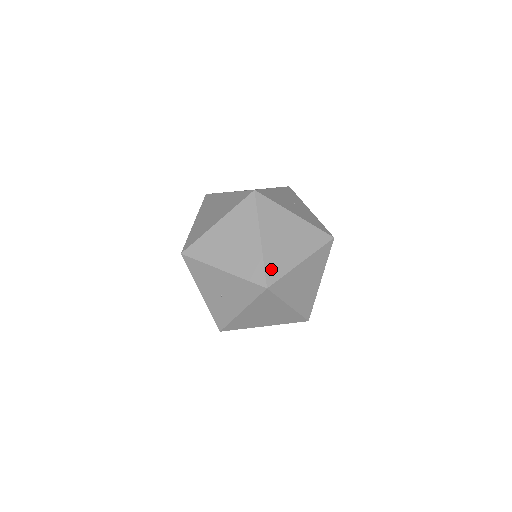
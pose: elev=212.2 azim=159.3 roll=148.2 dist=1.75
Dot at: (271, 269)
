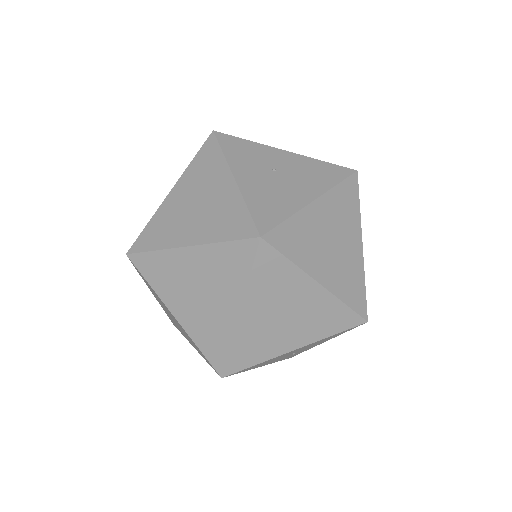
Dot at: (354, 298)
